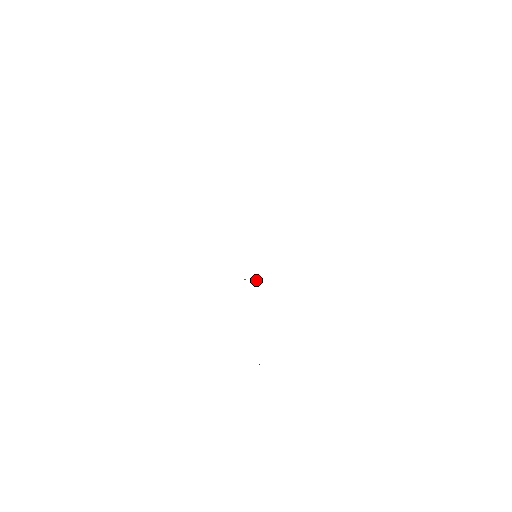
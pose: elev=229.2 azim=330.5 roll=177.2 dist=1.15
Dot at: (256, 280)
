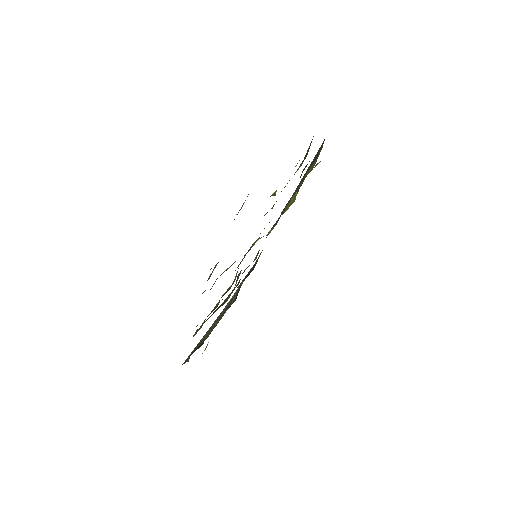
Dot at: (243, 281)
